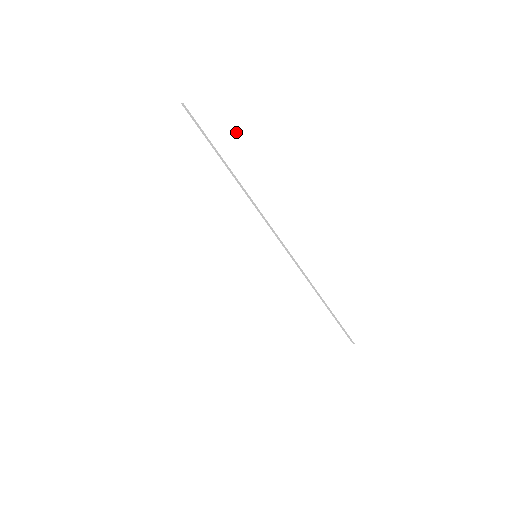
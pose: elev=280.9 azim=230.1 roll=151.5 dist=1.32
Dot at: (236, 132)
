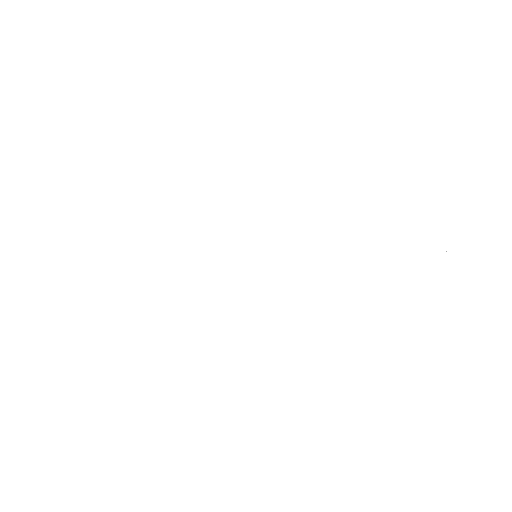
Dot at: (147, 181)
